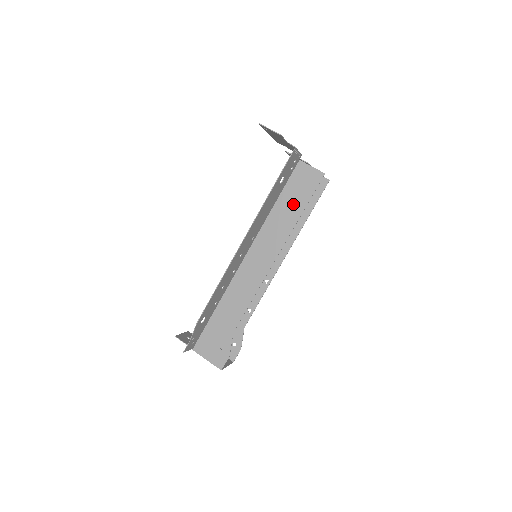
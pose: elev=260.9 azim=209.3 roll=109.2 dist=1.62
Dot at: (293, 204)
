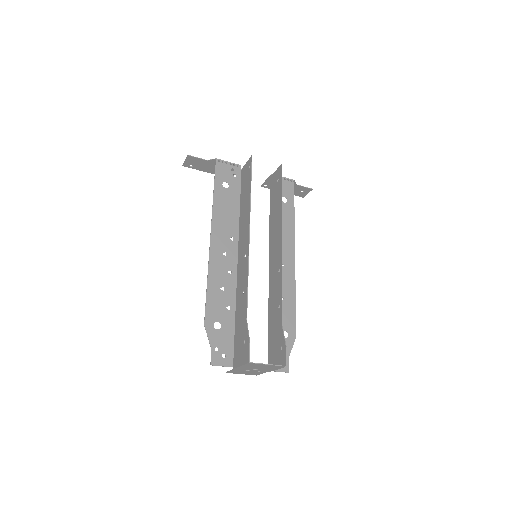
Dot at: (246, 193)
